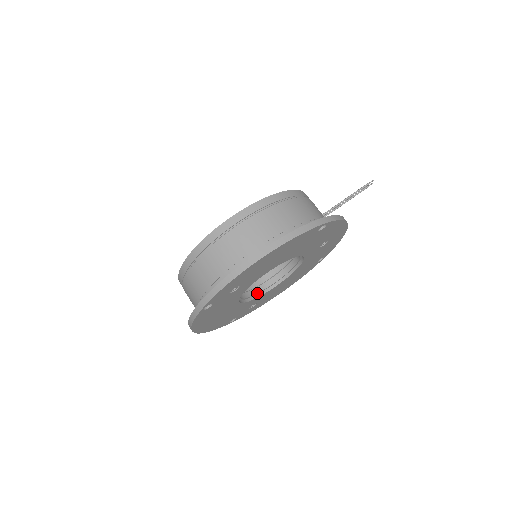
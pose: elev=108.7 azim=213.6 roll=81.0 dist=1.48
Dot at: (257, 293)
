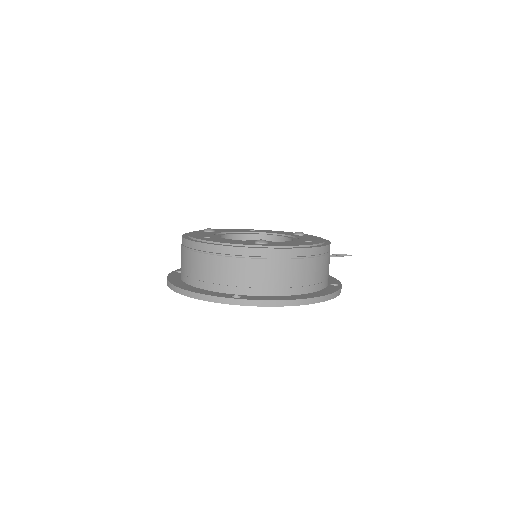
Dot at: occluded
